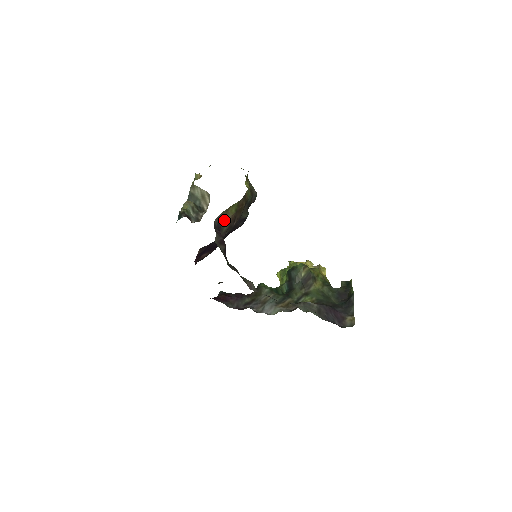
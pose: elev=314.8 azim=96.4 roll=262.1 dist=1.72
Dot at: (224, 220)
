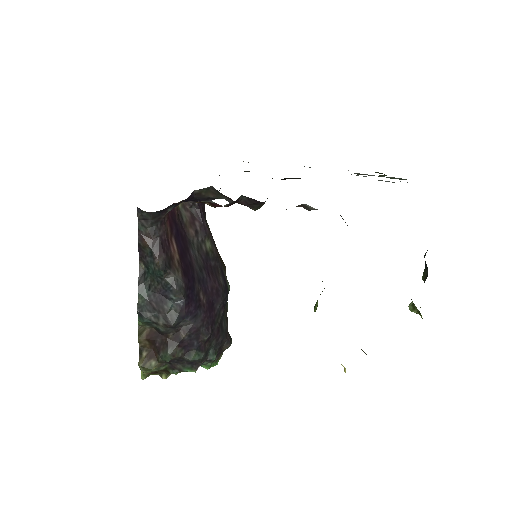
Dot at: occluded
